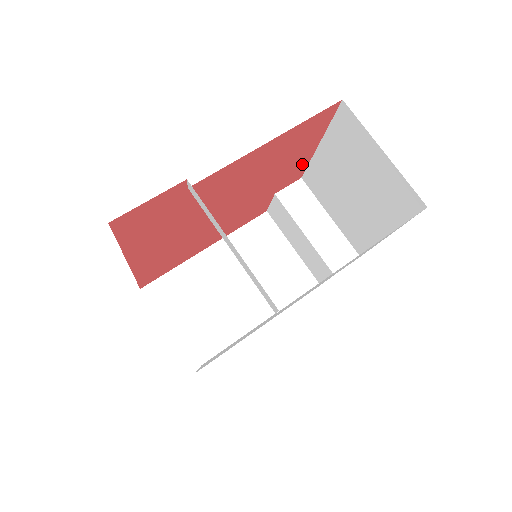
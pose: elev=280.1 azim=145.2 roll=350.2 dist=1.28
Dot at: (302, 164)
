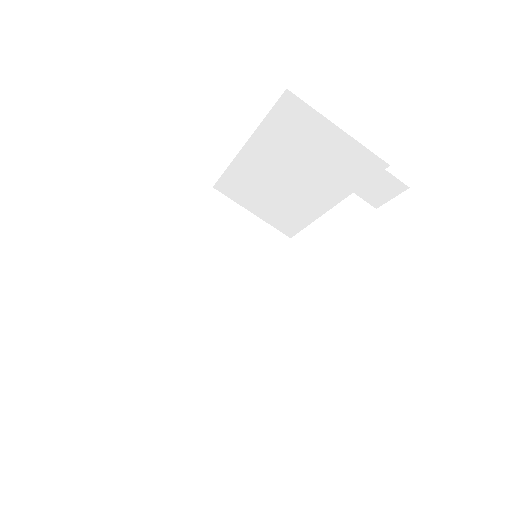
Dot at: occluded
